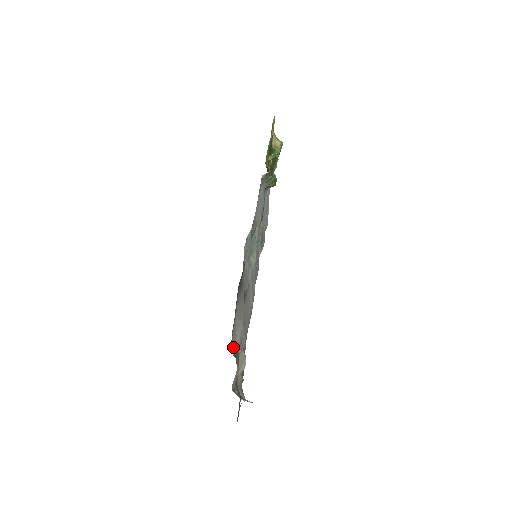
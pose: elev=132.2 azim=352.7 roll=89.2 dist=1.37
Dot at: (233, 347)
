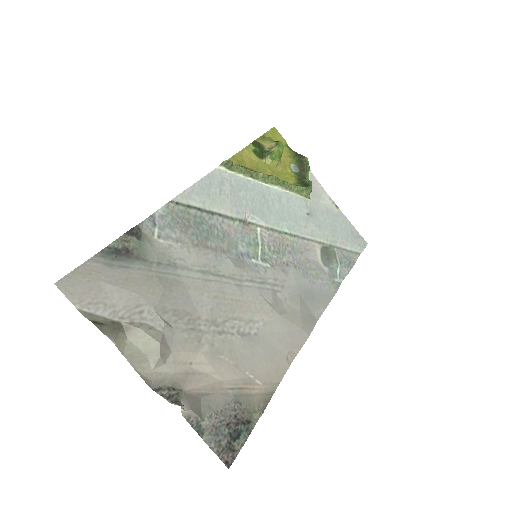
Dot at: (94, 312)
